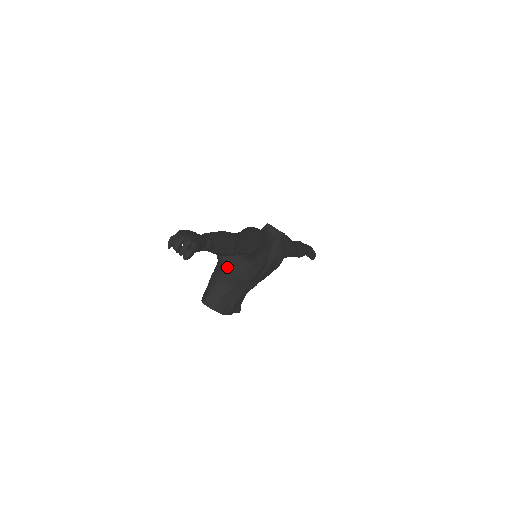
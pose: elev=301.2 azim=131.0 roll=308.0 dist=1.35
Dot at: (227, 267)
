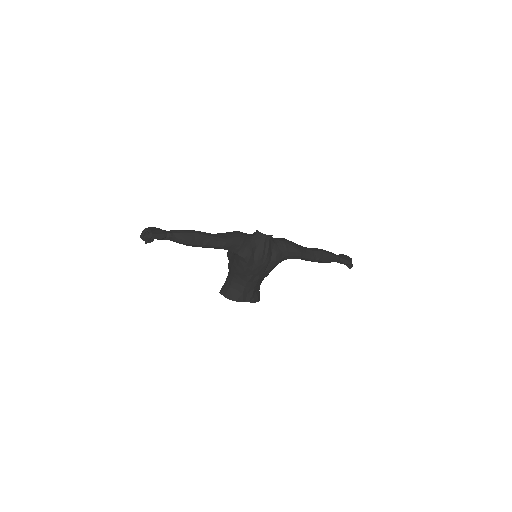
Dot at: (230, 263)
